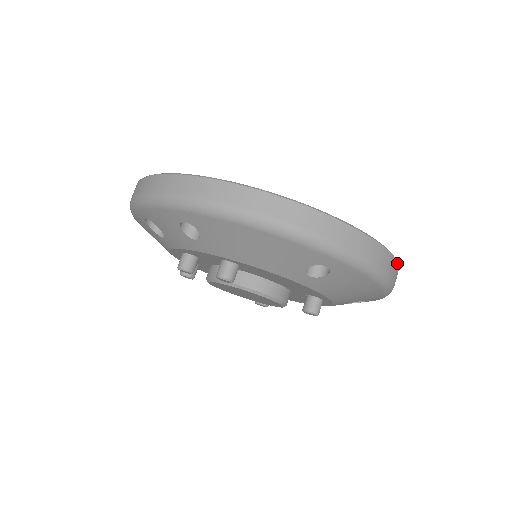
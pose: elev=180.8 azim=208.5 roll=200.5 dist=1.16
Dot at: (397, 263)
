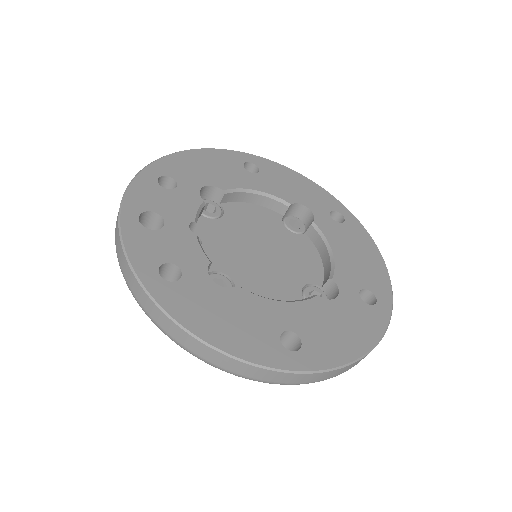
Dot at: (370, 351)
